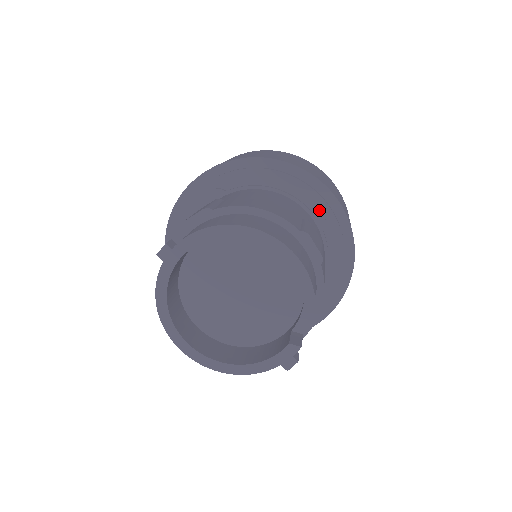
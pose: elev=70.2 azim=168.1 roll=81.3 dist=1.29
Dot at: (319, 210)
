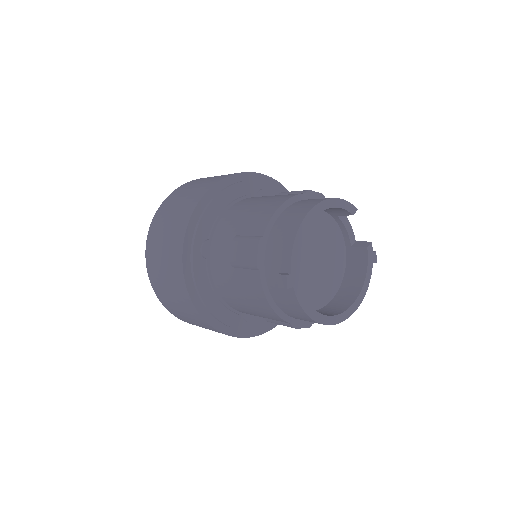
Dot at: (258, 189)
